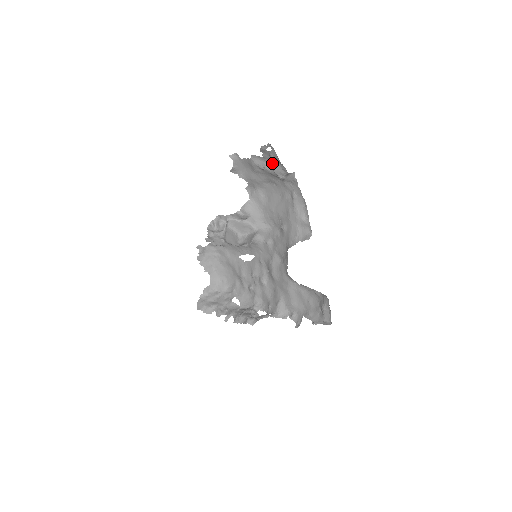
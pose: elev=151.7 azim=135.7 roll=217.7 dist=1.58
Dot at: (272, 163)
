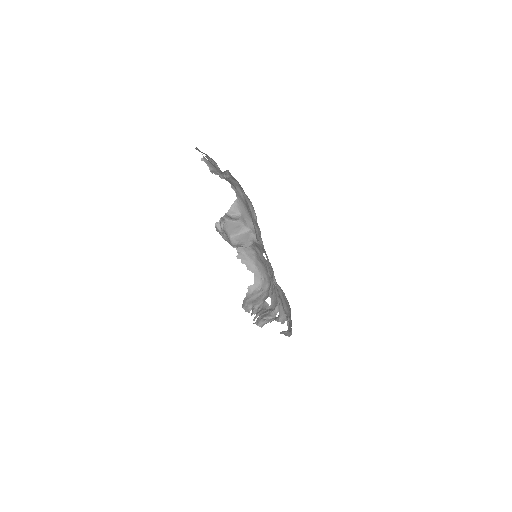
Dot at: occluded
